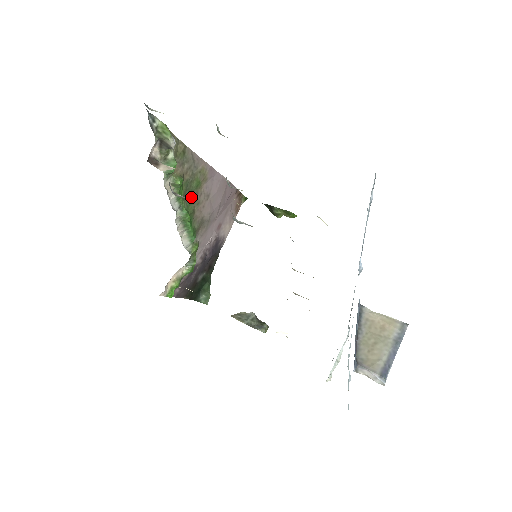
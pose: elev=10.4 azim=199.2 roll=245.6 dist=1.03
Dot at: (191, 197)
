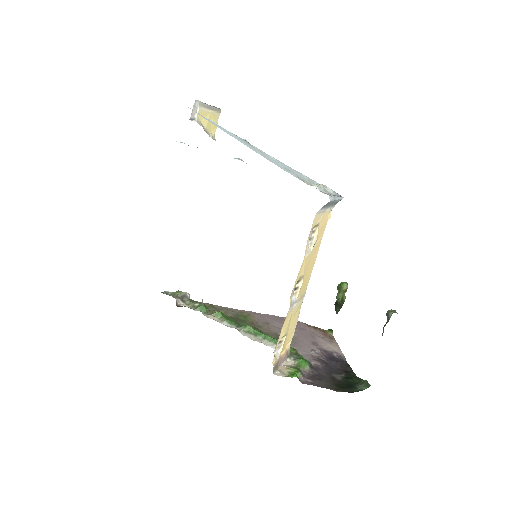
Dot at: occluded
